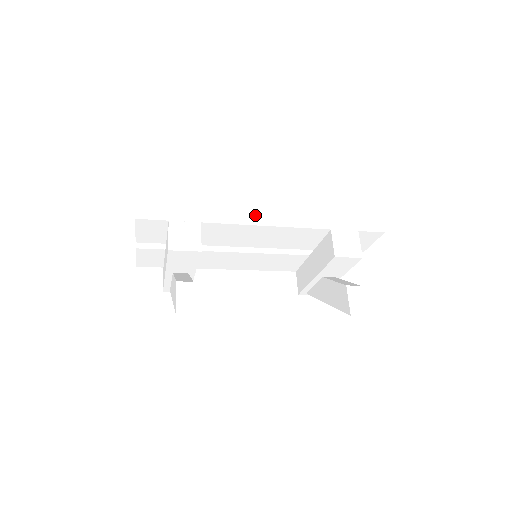
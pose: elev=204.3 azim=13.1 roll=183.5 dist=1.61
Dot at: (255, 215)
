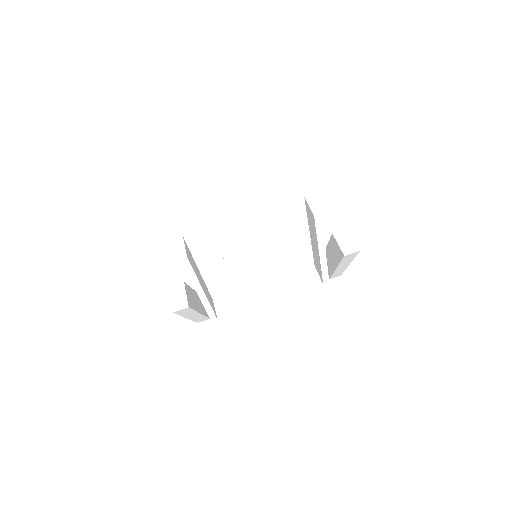
Dot at: (230, 213)
